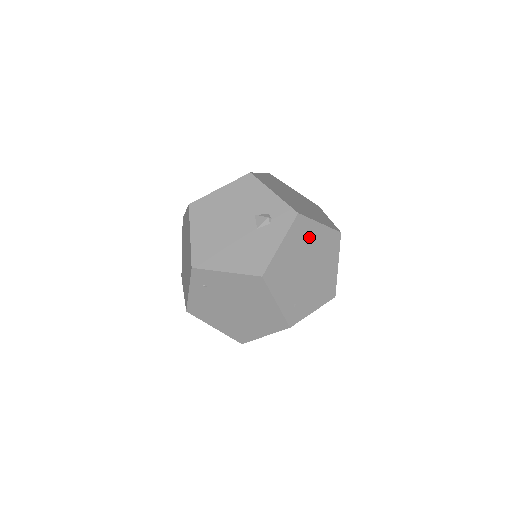
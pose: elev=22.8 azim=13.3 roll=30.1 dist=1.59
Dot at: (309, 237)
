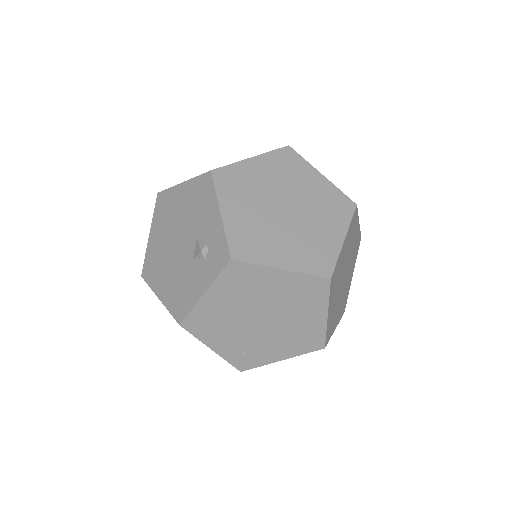
Dot at: (259, 285)
